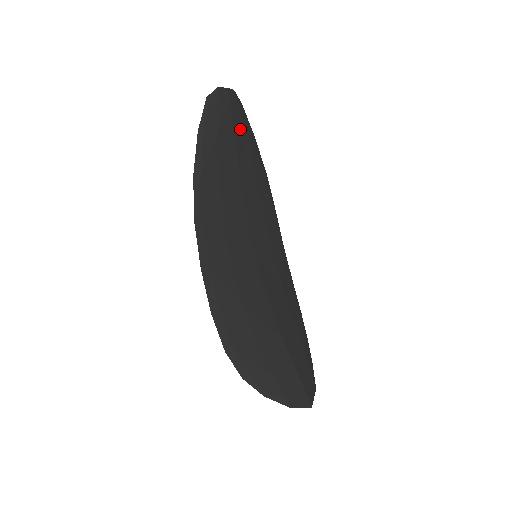
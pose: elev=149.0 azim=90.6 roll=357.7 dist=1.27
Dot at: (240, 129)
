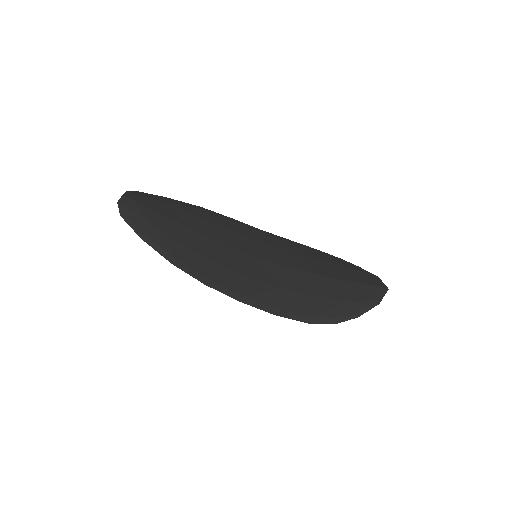
Dot at: (157, 206)
